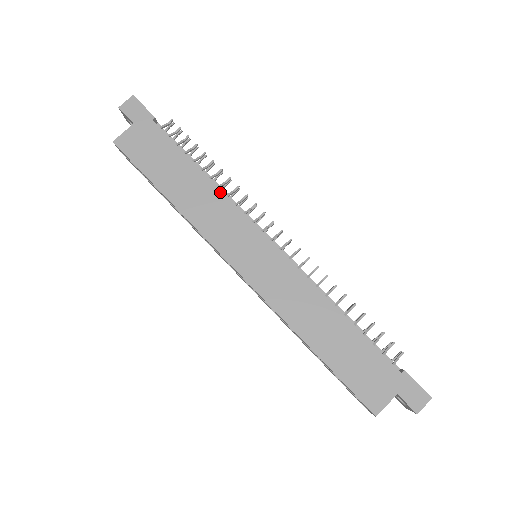
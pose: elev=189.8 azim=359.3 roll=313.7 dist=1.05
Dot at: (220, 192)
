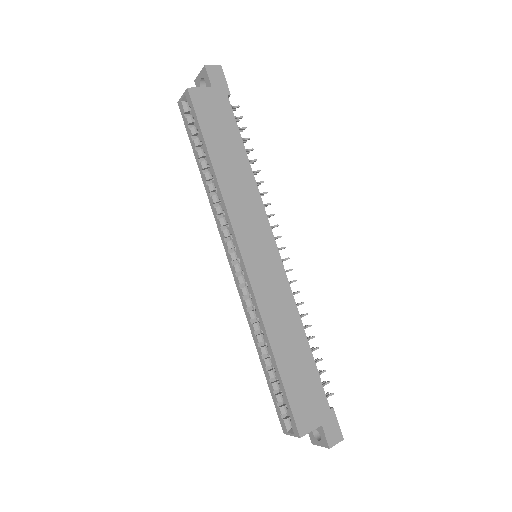
Dot at: (256, 187)
